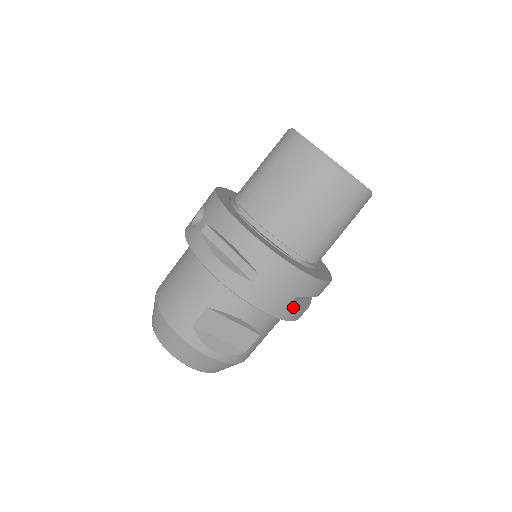
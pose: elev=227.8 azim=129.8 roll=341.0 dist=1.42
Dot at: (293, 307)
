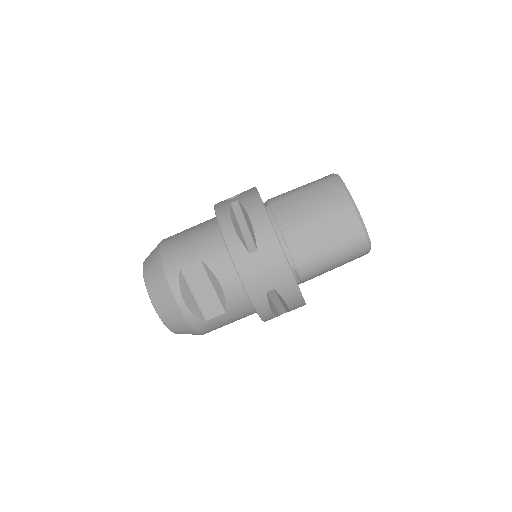
Dot at: (267, 298)
